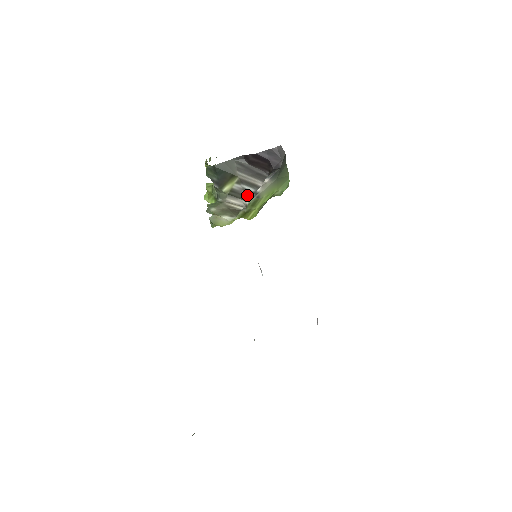
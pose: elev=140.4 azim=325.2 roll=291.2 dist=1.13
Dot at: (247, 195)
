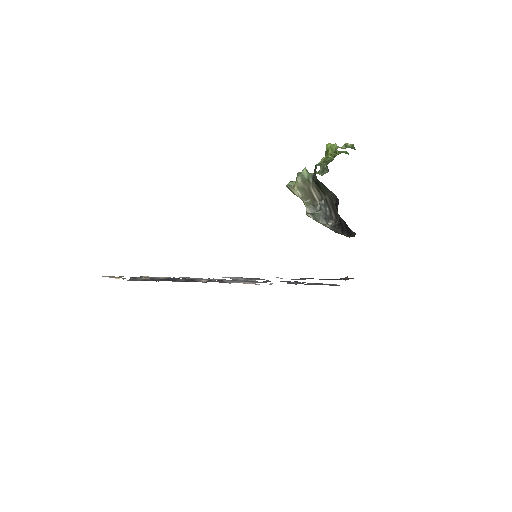
Dot at: (322, 205)
